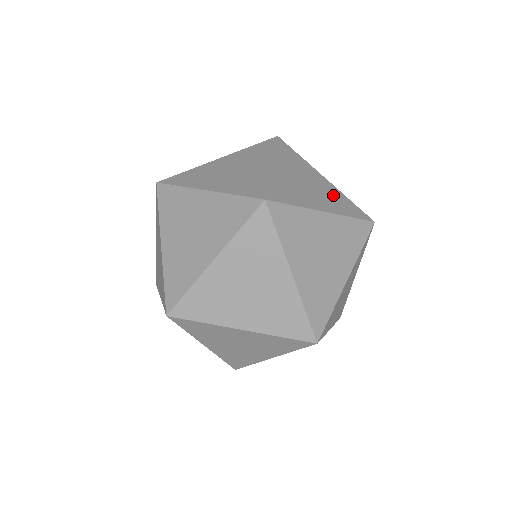
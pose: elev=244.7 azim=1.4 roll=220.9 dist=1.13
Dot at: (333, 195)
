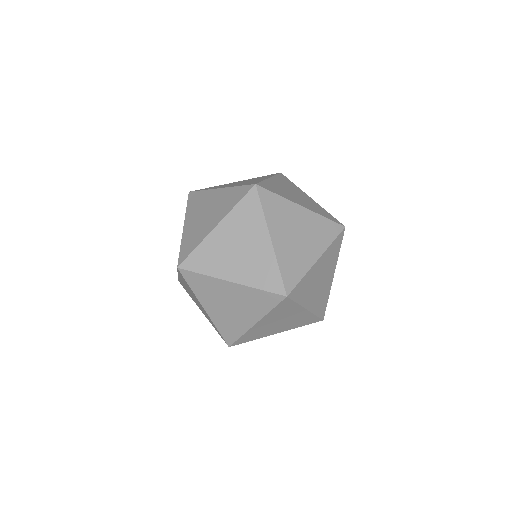
Dot at: (315, 227)
